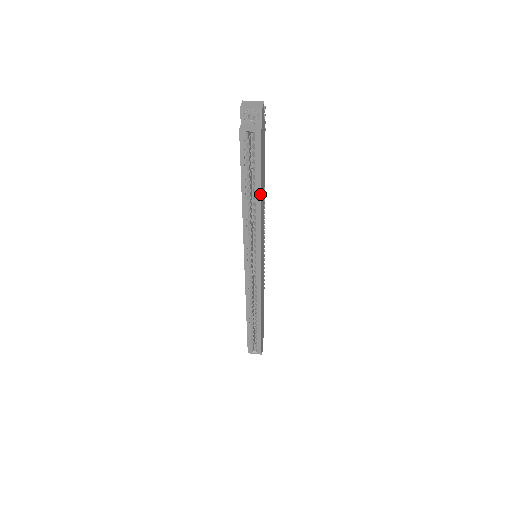
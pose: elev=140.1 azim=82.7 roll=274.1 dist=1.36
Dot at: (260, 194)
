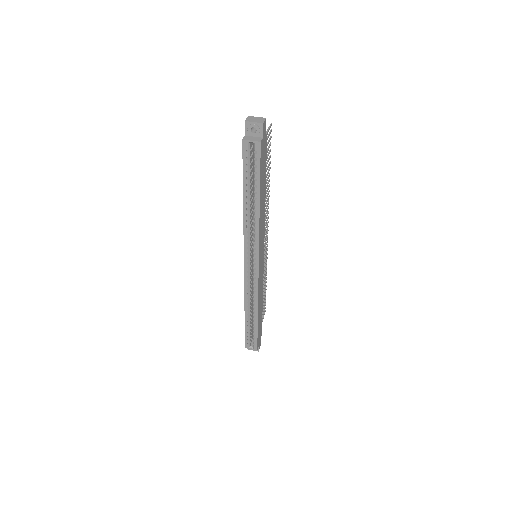
Dot at: (259, 198)
